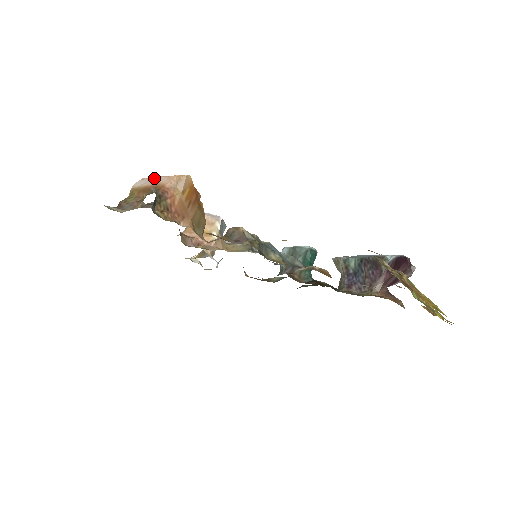
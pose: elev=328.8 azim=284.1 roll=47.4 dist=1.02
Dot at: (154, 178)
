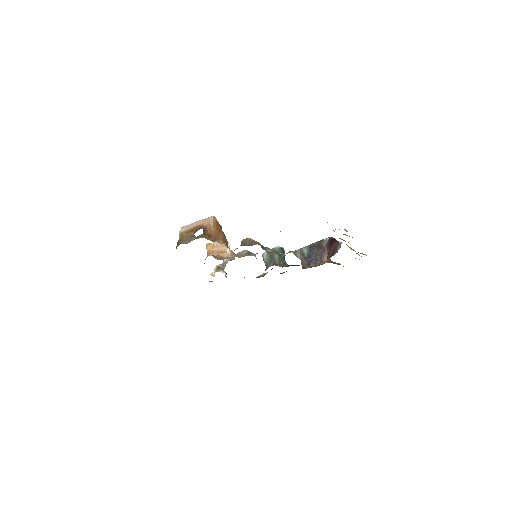
Dot at: (192, 224)
